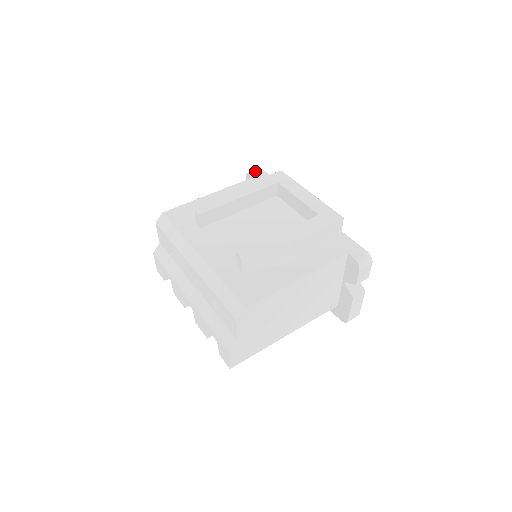
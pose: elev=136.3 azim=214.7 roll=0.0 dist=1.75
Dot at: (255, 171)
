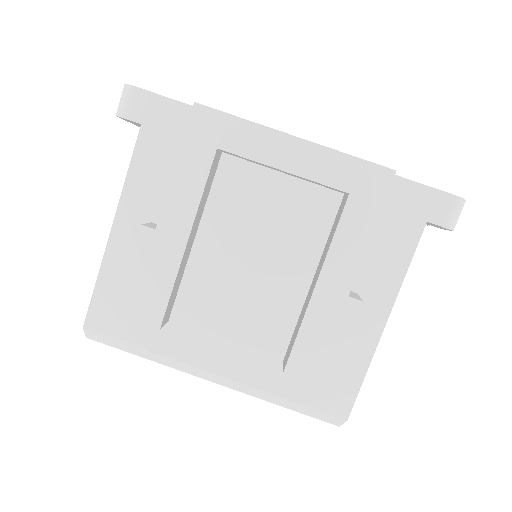
Dot at: (128, 104)
